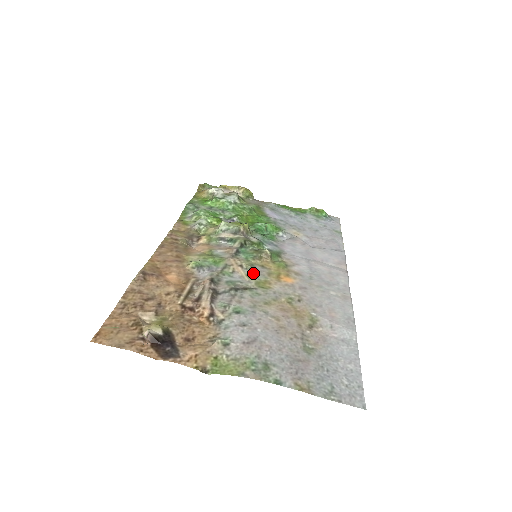
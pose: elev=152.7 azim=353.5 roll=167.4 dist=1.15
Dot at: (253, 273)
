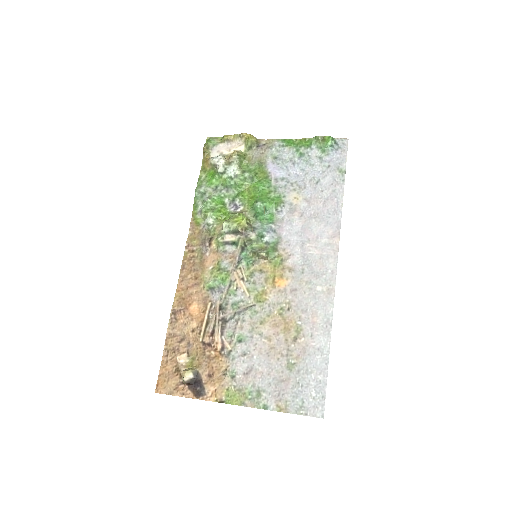
Dot at: (252, 285)
